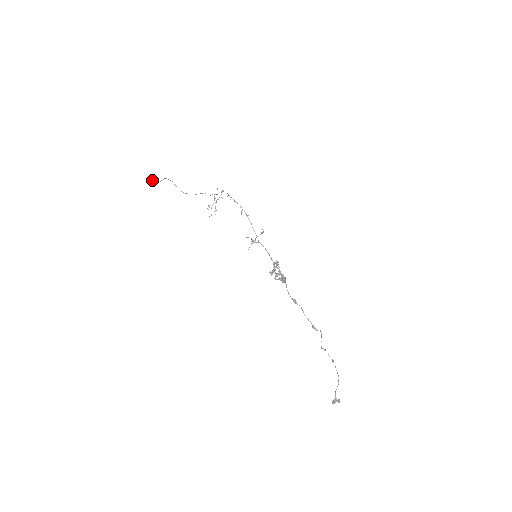
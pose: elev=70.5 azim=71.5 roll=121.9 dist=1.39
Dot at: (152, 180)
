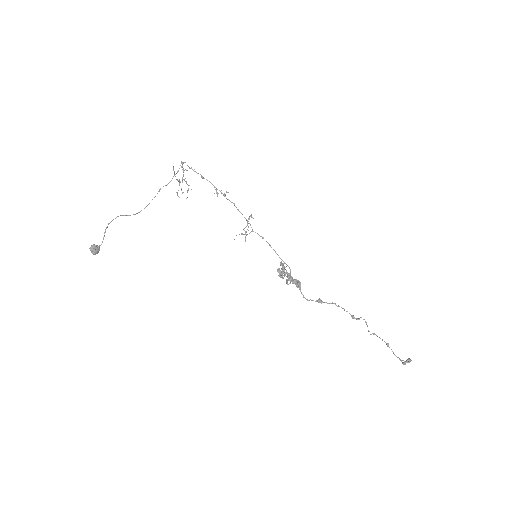
Dot at: (93, 249)
